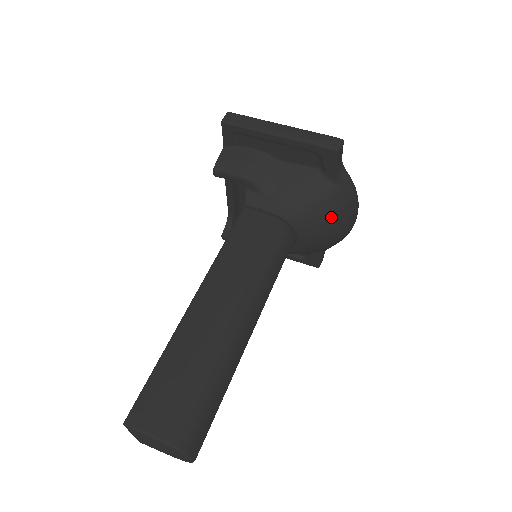
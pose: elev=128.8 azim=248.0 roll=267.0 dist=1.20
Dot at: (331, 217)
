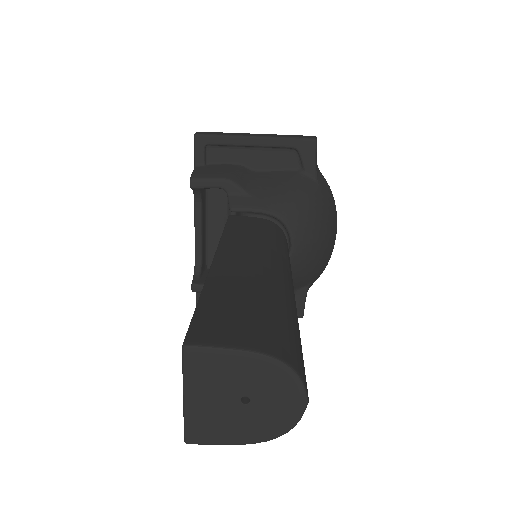
Dot at: (320, 216)
